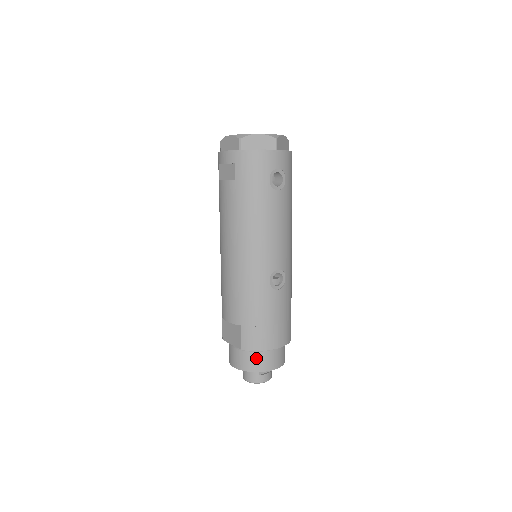
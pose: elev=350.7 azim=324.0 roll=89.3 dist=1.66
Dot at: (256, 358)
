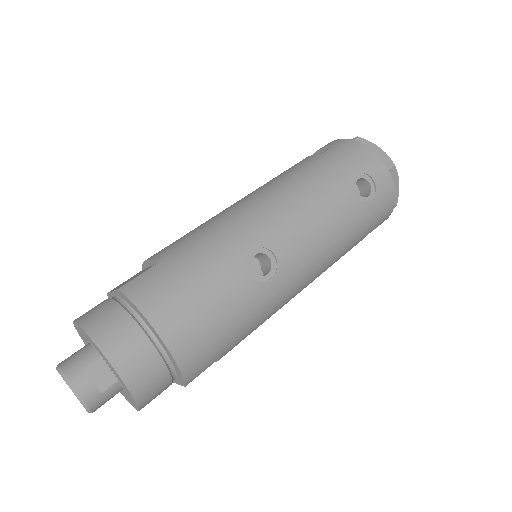
Dot at: (118, 322)
